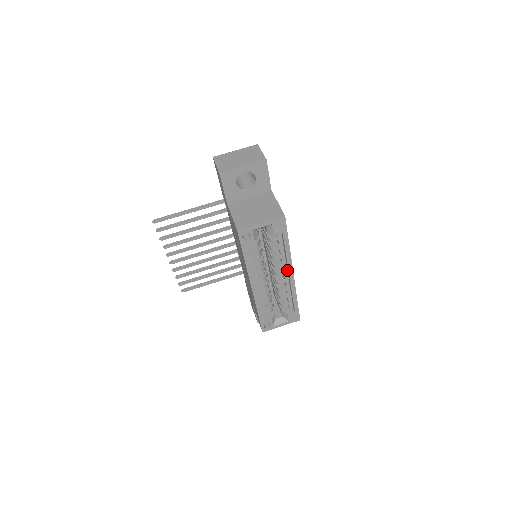
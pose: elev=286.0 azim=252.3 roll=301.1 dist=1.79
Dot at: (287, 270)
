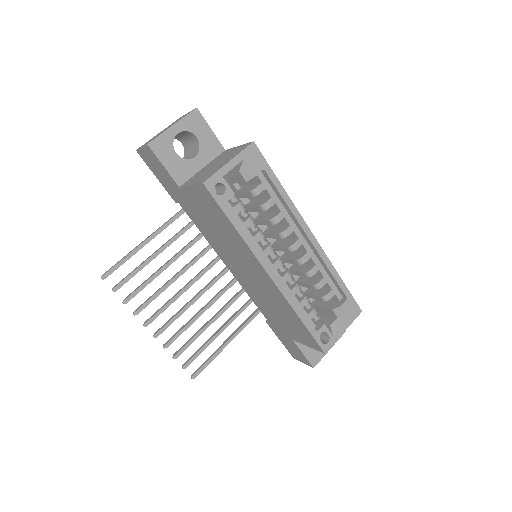
Dot at: (302, 234)
